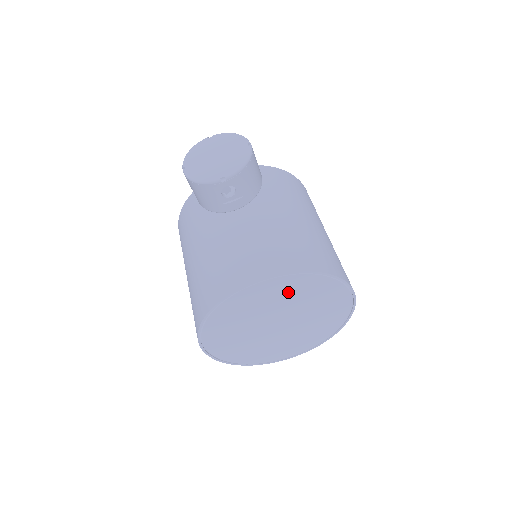
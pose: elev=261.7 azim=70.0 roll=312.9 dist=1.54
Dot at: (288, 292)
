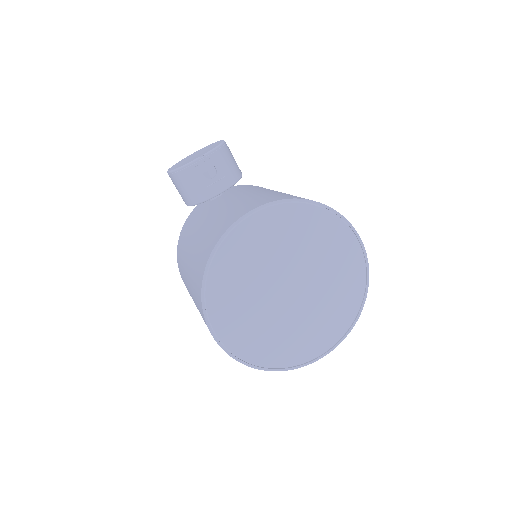
Dot at: (286, 232)
